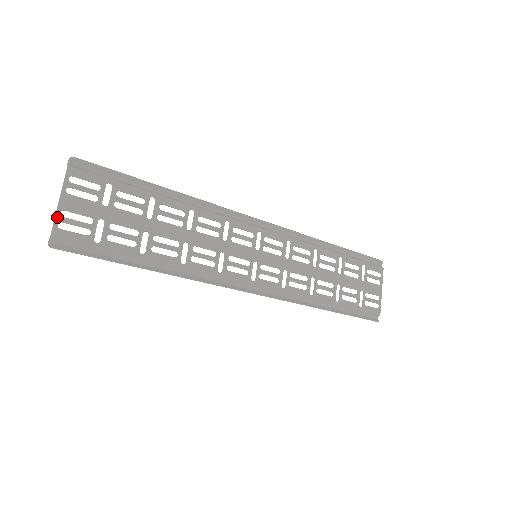
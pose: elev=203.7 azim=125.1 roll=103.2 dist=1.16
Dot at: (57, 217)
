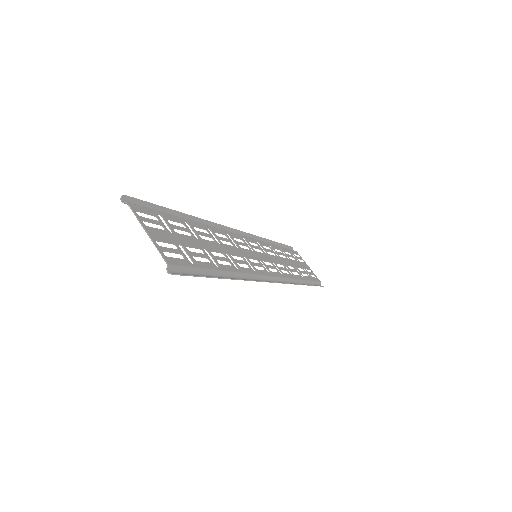
Dot at: (158, 247)
